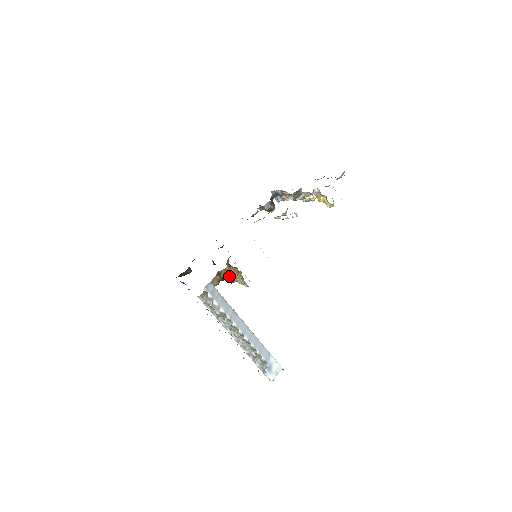
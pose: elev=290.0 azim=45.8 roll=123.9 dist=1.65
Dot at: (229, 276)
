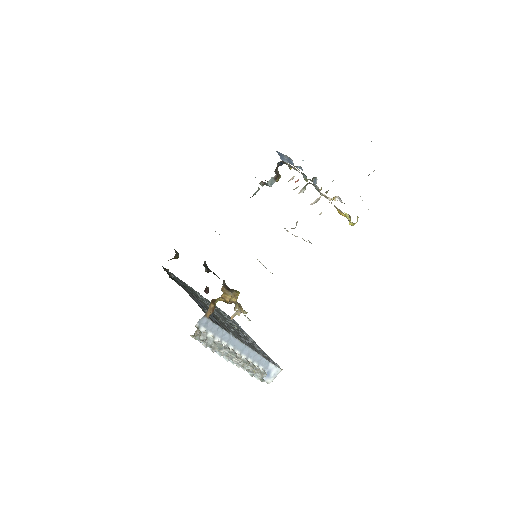
Dot at: (225, 300)
